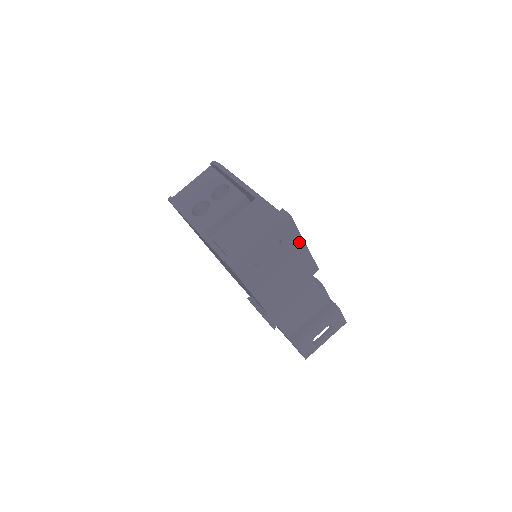
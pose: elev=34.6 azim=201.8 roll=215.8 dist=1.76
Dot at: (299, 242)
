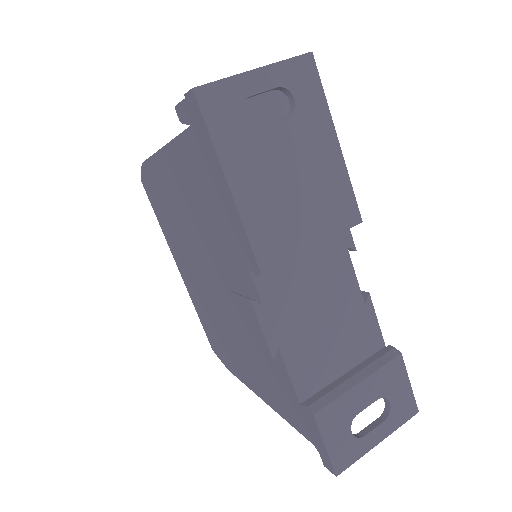
Dot at: (326, 126)
